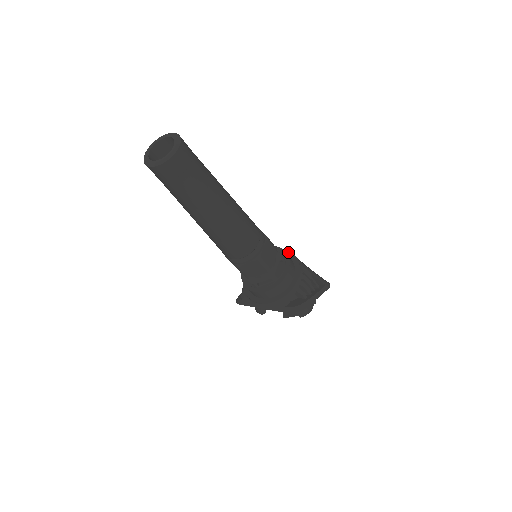
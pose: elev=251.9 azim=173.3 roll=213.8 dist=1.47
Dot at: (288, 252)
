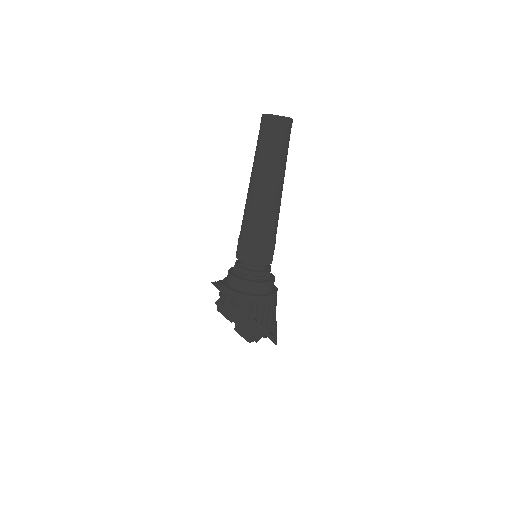
Dot at: (276, 287)
